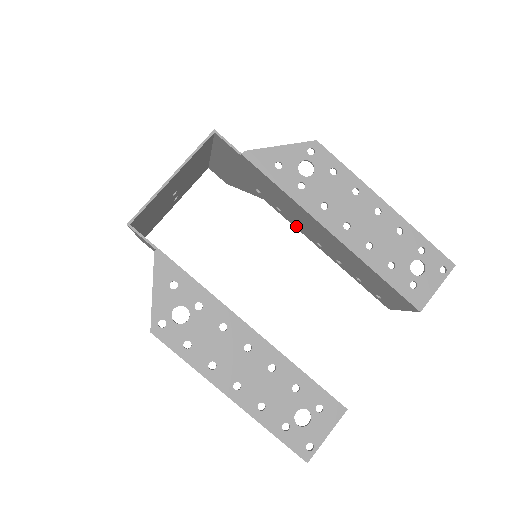
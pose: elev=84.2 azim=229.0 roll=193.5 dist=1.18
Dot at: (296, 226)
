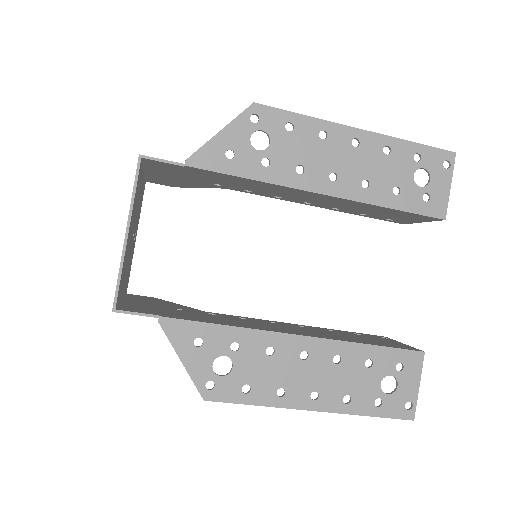
Dot at: (274, 197)
